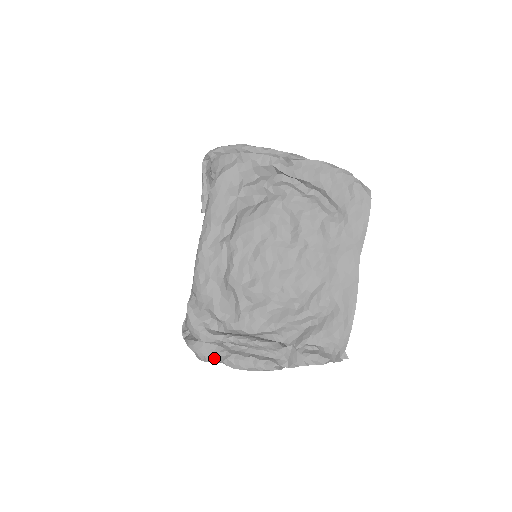
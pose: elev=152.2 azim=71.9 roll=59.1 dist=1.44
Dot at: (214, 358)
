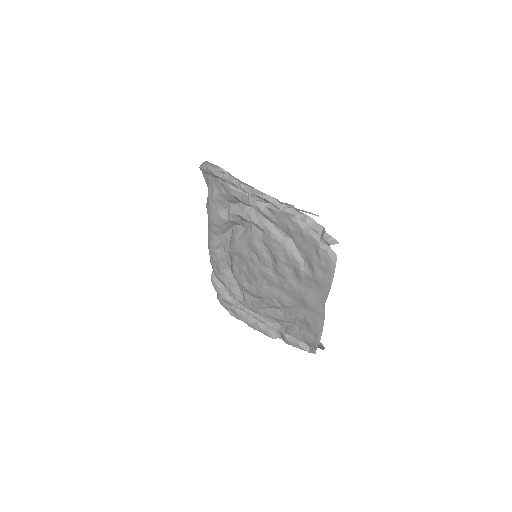
Dot at: (234, 314)
